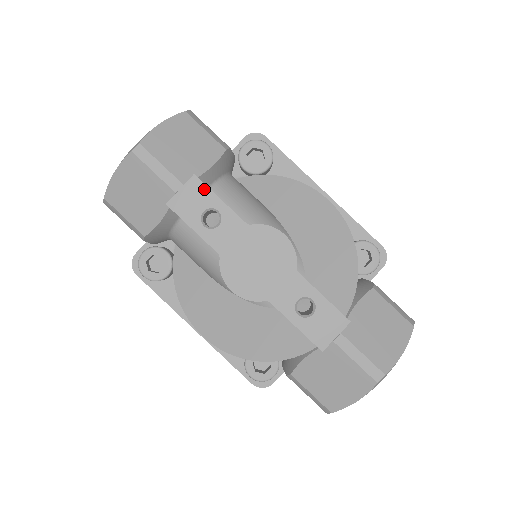
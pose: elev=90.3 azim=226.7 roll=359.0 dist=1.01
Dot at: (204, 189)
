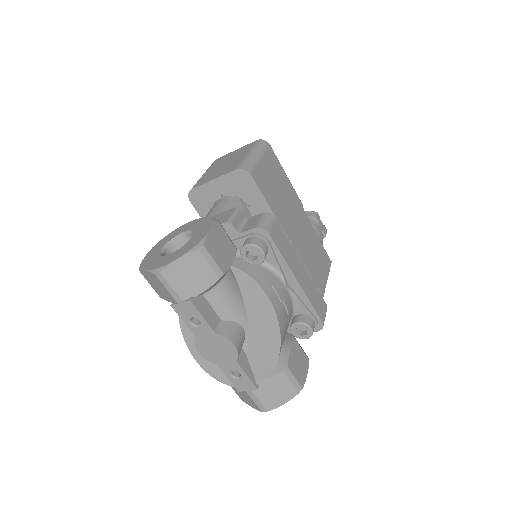
Dot at: (194, 309)
